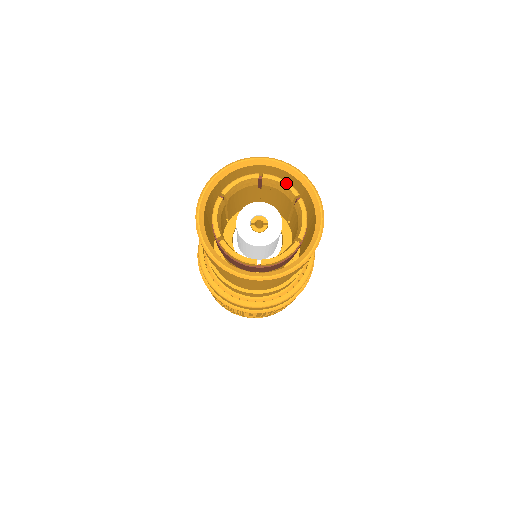
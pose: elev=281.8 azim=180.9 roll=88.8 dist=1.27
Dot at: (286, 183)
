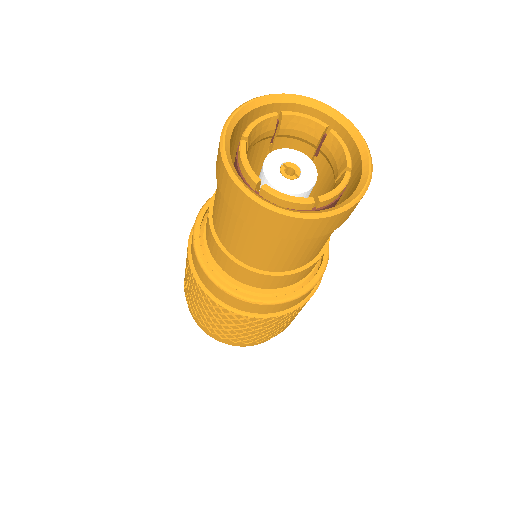
Dot at: (347, 151)
